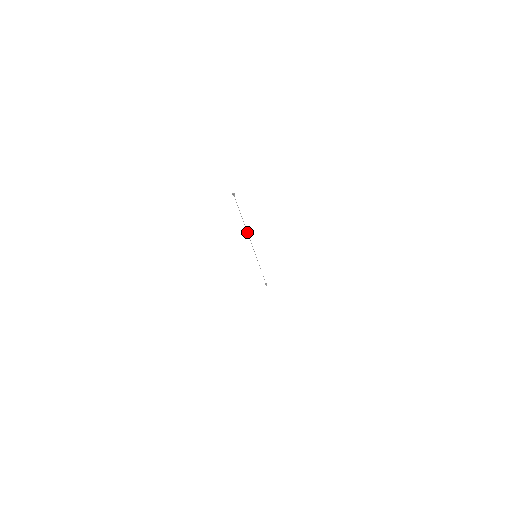
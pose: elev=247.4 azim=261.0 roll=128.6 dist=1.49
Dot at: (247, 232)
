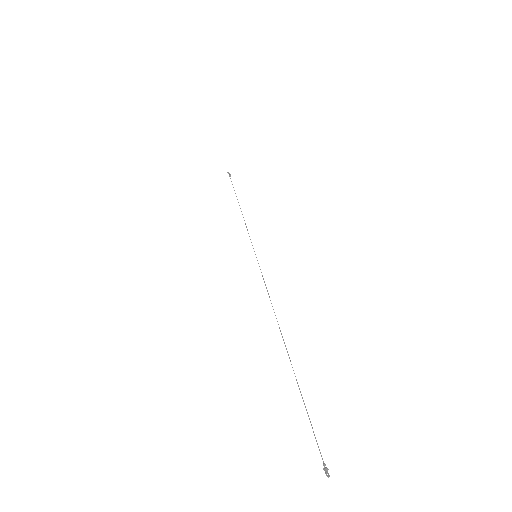
Dot at: (280, 331)
